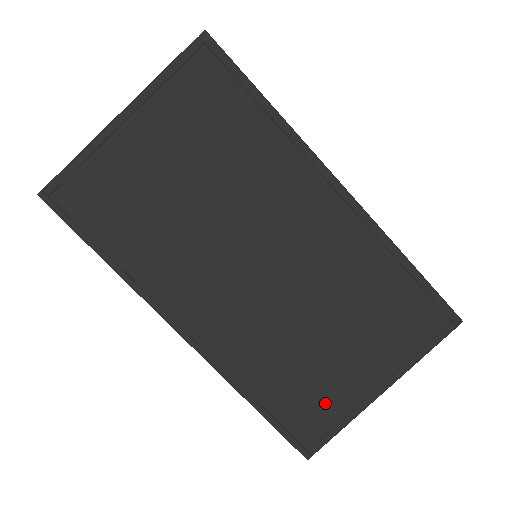
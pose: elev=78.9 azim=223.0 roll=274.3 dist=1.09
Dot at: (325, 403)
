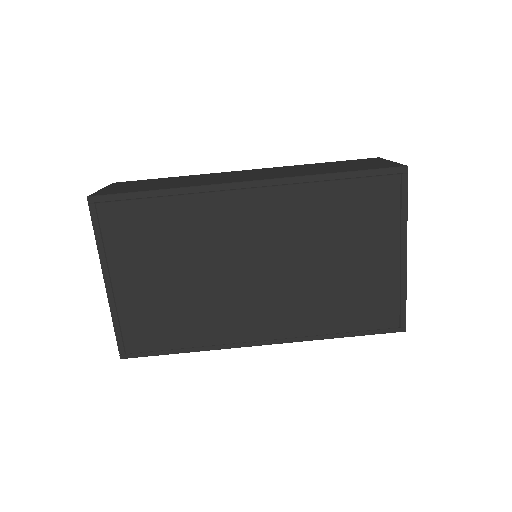
Dot at: (380, 295)
